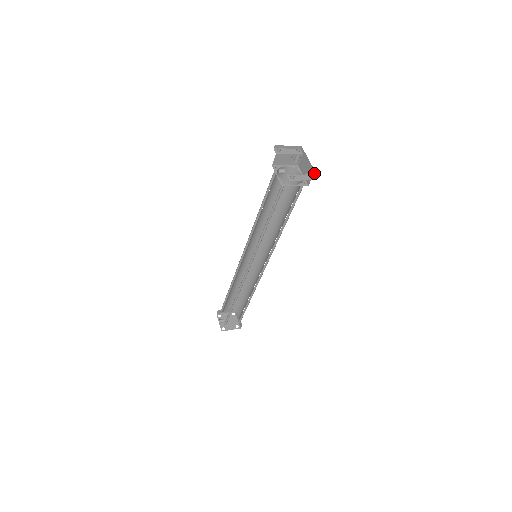
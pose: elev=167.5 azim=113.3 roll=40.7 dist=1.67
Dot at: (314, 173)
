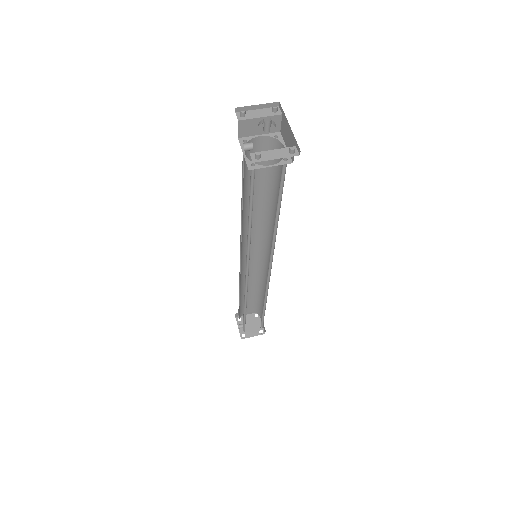
Dot at: (295, 144)
